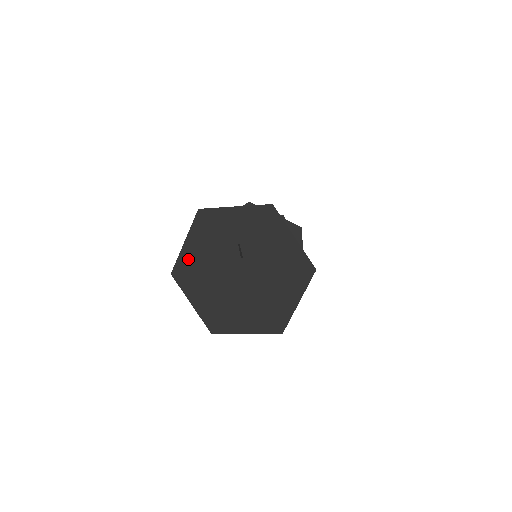
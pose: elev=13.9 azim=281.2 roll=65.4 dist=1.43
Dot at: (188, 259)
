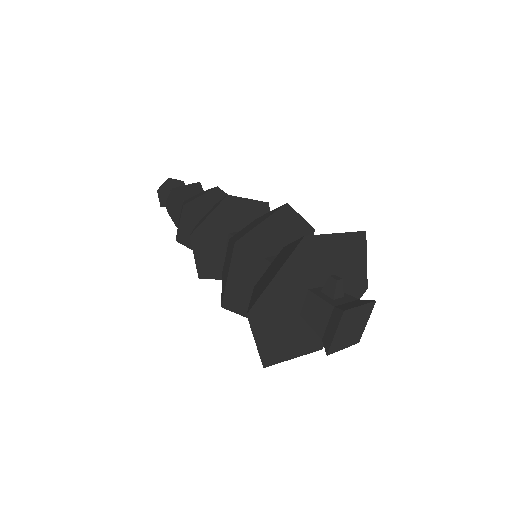
Dot at: (272, 294)
